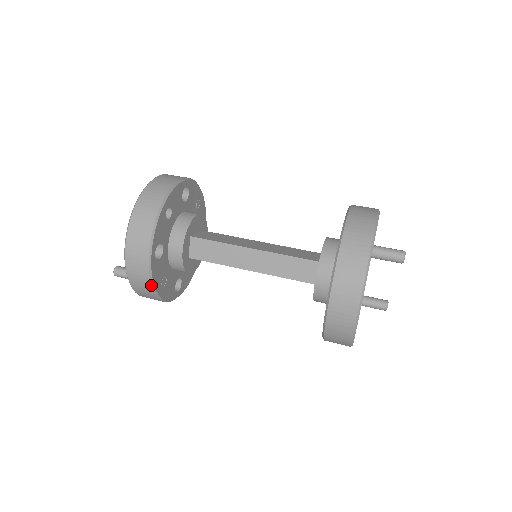
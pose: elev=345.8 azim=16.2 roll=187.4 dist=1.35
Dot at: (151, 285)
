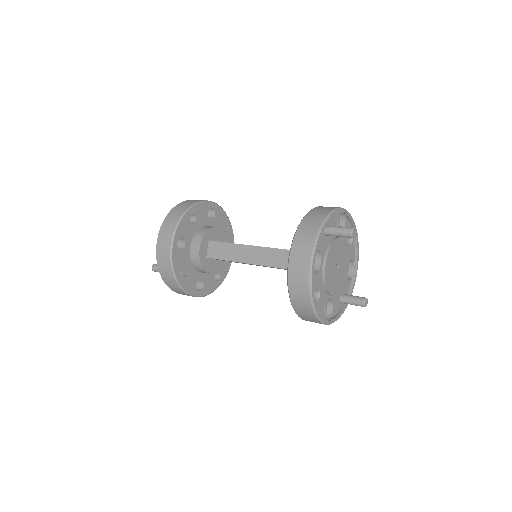
Dot at: (171, 268)
